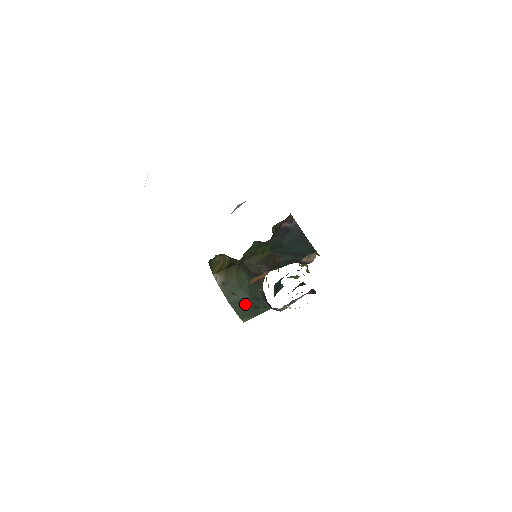
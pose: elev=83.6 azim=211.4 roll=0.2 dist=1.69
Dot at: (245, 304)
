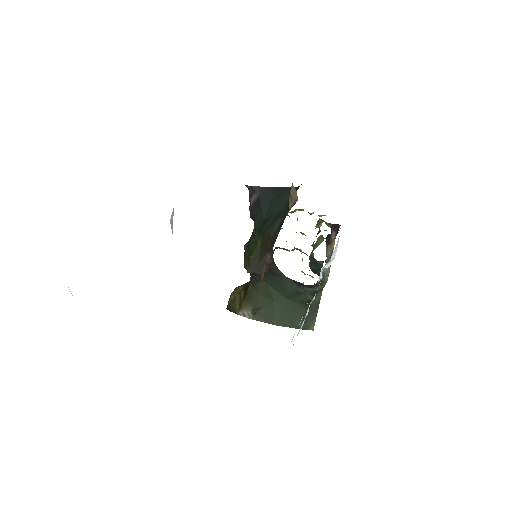
Dot at: (292, 311)
